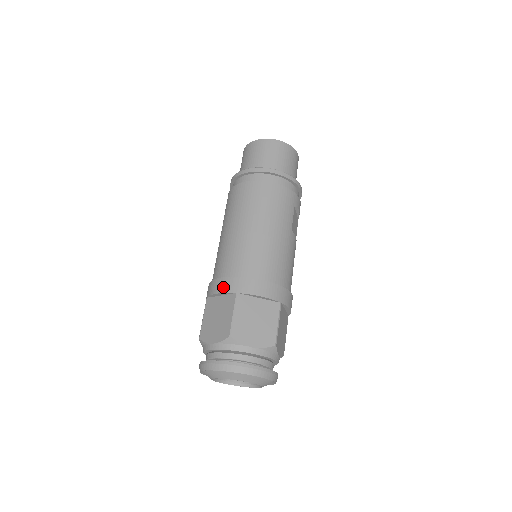
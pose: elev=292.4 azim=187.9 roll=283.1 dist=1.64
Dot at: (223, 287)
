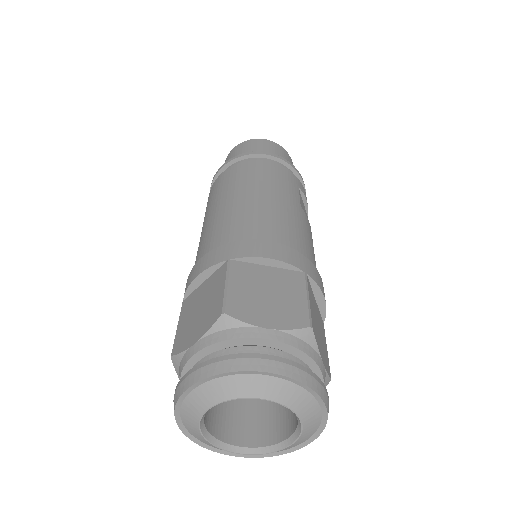
Dot at: (206, 263)
